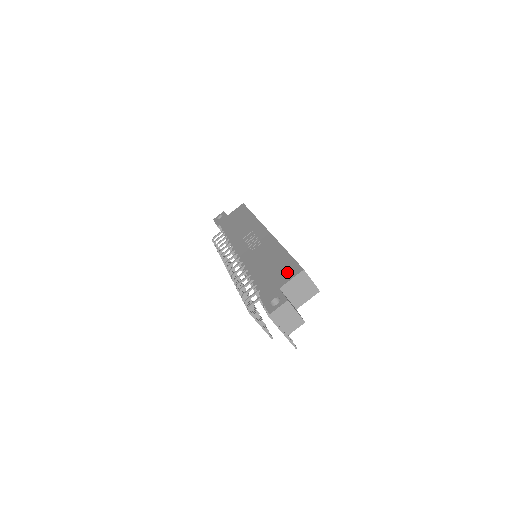
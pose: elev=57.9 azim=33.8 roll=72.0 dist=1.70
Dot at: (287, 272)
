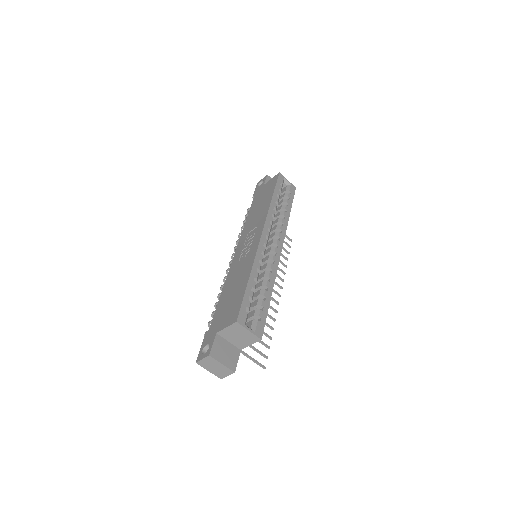
Dot at: (230, 315)
